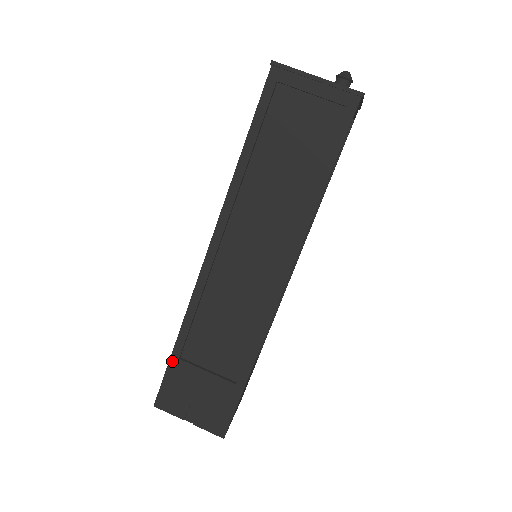
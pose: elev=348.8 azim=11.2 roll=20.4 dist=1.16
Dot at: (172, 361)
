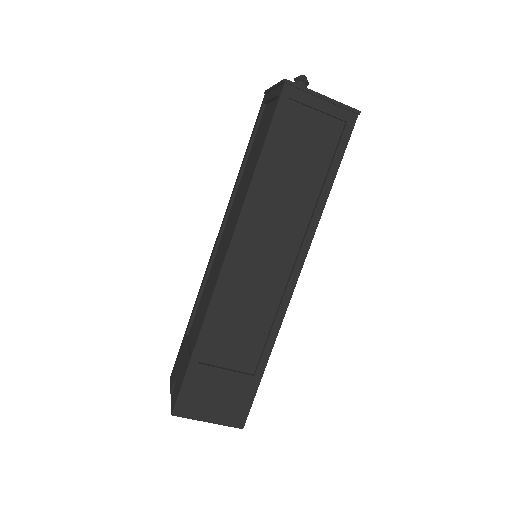
Dot at: (184, 337)
